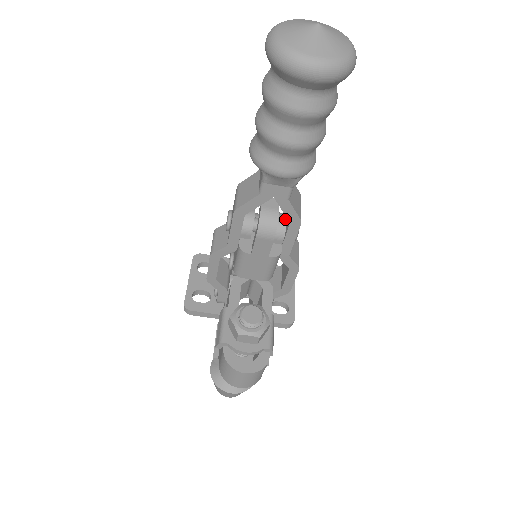
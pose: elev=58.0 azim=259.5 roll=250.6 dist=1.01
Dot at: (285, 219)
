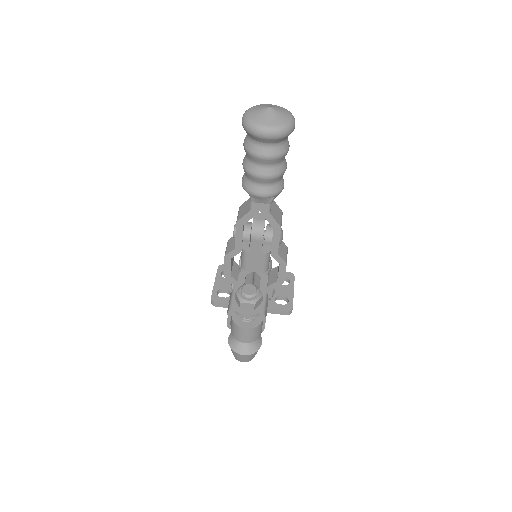
Dot at: (272, 228)
